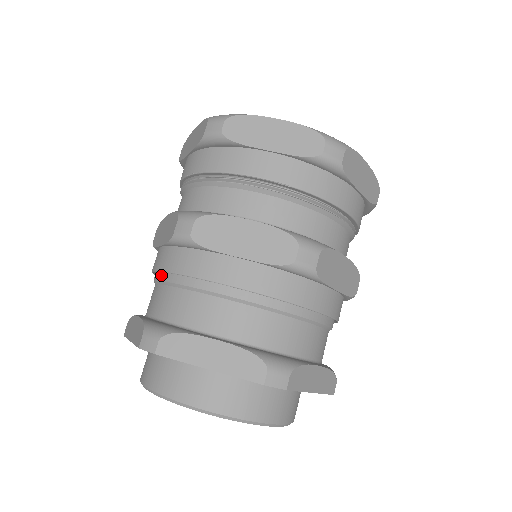
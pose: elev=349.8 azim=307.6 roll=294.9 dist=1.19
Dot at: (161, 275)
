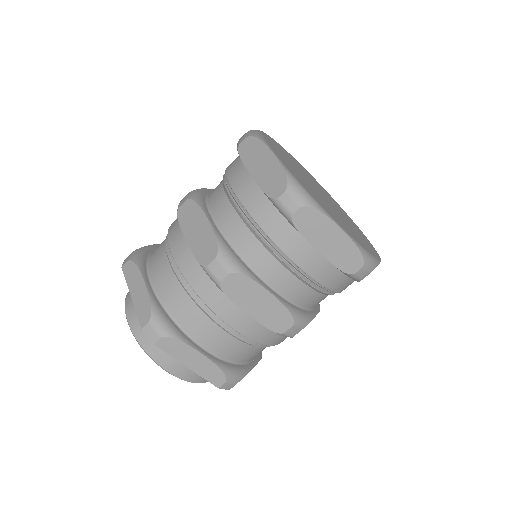
Dot at: occluded
